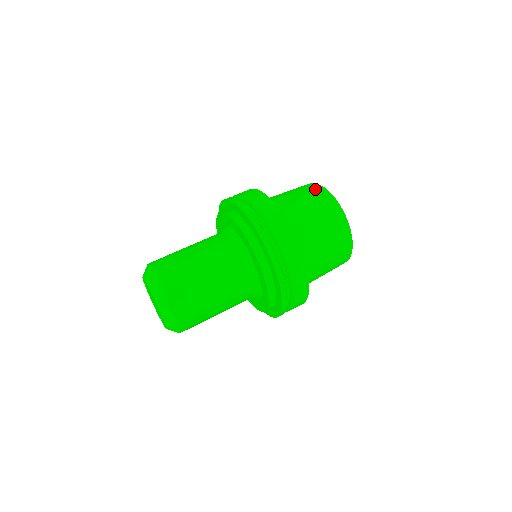
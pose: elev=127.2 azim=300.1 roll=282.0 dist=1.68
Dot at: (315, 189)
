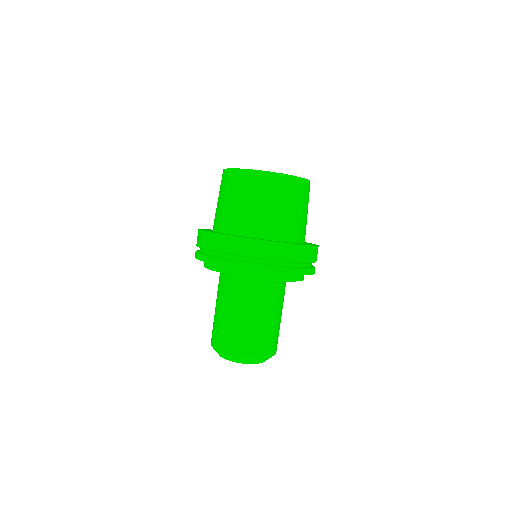
Dot at: (295, 186)
